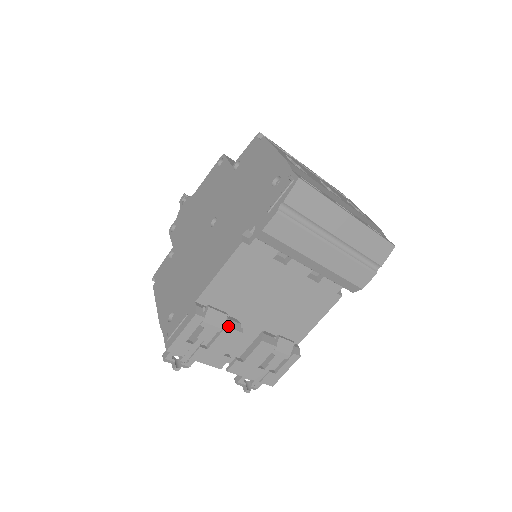
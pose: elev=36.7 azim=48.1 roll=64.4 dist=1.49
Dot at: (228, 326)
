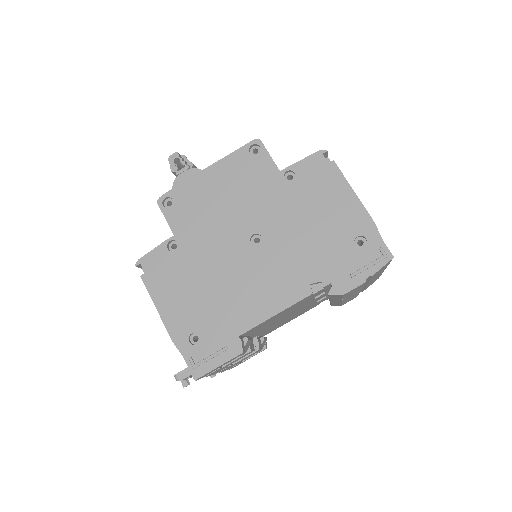
Dot at: (251, 350)
